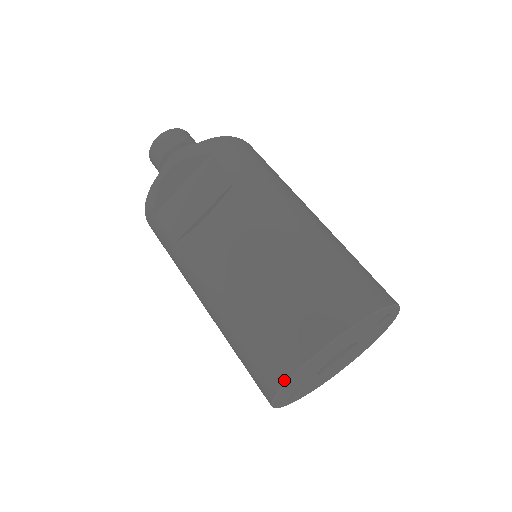
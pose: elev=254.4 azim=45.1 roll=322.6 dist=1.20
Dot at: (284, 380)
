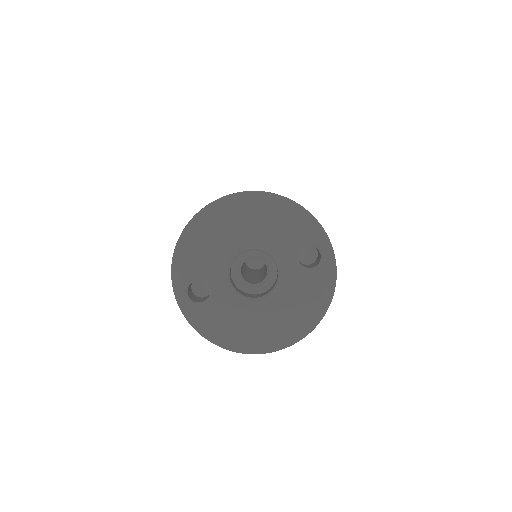
Dot at: (197, 213)
